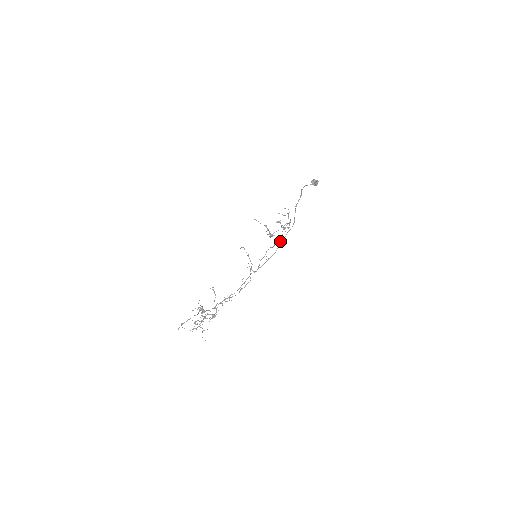
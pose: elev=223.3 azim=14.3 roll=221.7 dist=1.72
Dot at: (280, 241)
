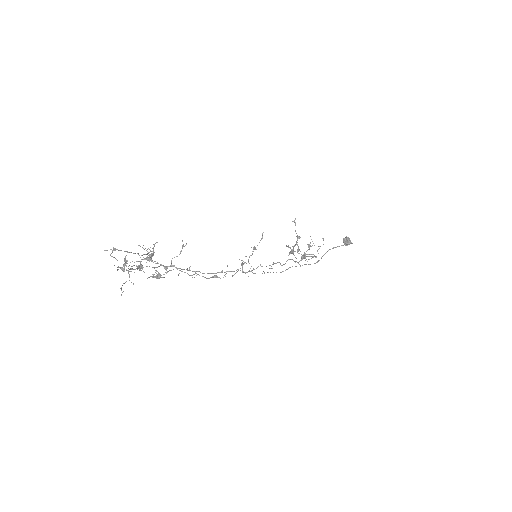
Dot at: (292, 266)
